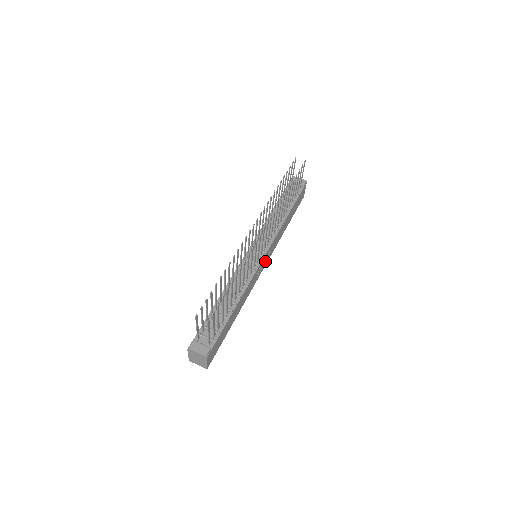
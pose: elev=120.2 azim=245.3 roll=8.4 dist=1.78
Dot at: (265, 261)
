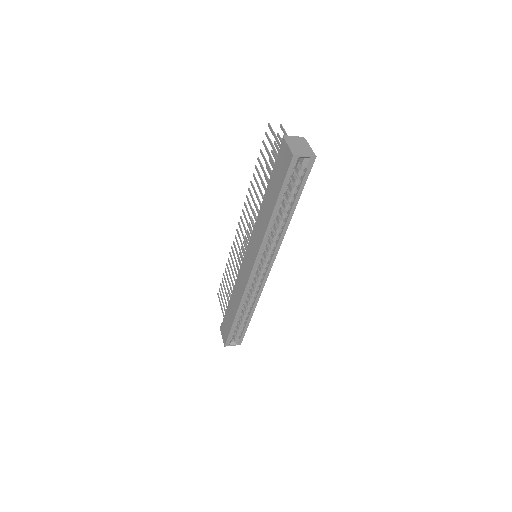
Dot at: occluded
